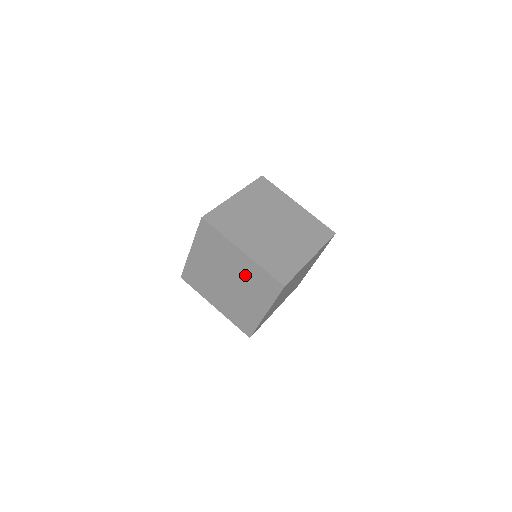
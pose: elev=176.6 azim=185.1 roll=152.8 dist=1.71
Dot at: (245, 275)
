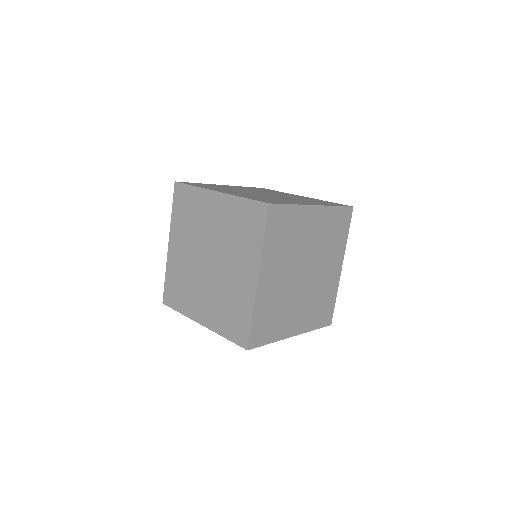
Dot at: (225, 228)
